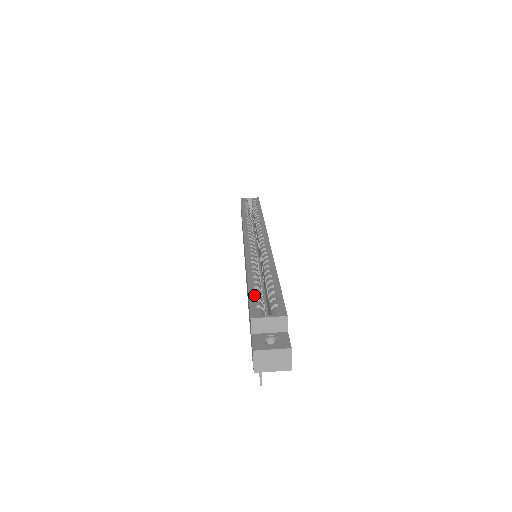
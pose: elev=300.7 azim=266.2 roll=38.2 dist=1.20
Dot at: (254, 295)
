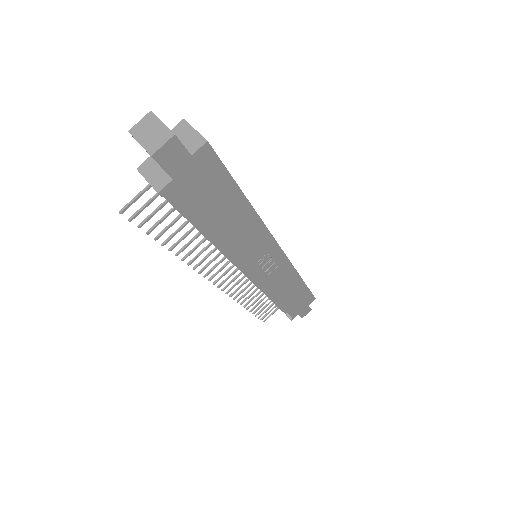
Dot at: occluded
